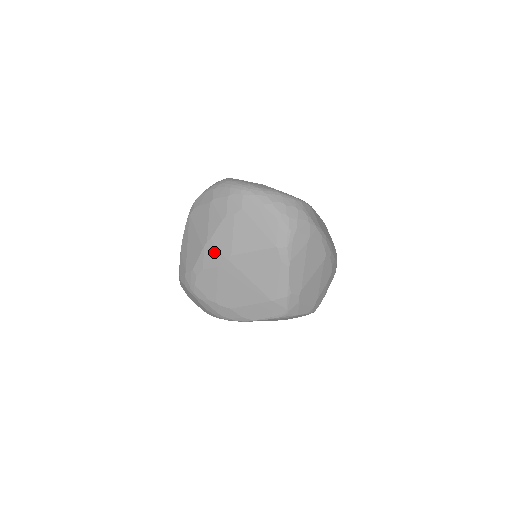
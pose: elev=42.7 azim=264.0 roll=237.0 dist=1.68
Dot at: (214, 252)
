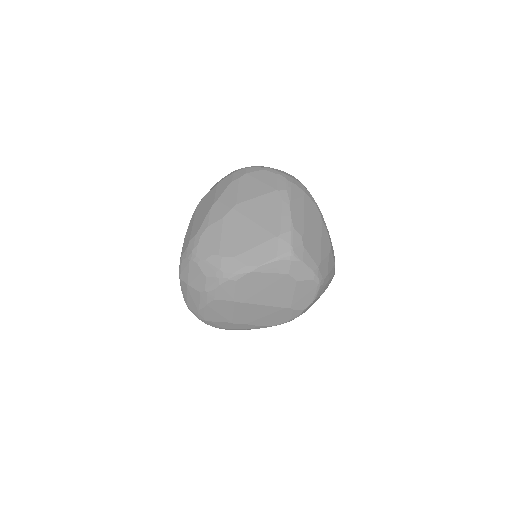
Dot at: (220, 208)
